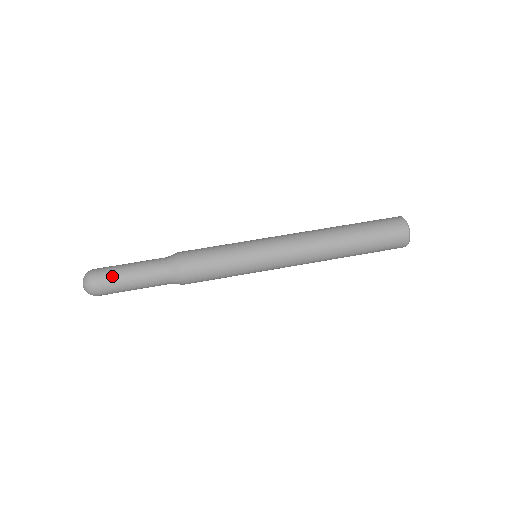
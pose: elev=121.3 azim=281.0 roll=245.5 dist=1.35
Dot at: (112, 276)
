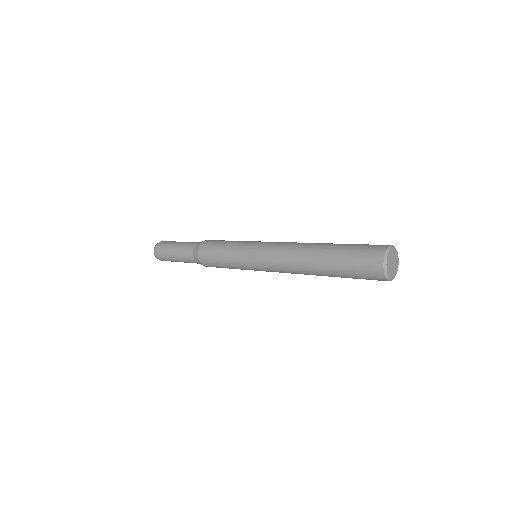
Dot at: occluded
